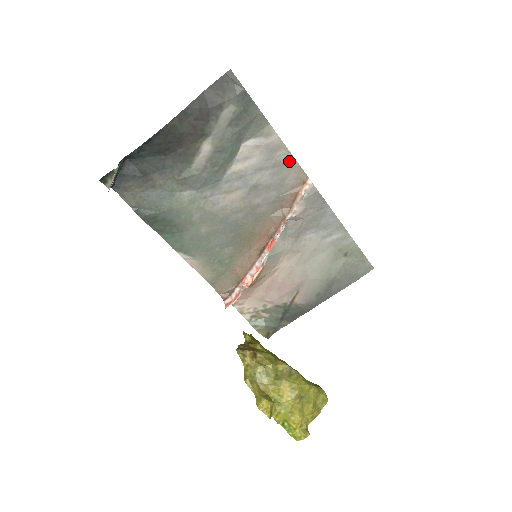
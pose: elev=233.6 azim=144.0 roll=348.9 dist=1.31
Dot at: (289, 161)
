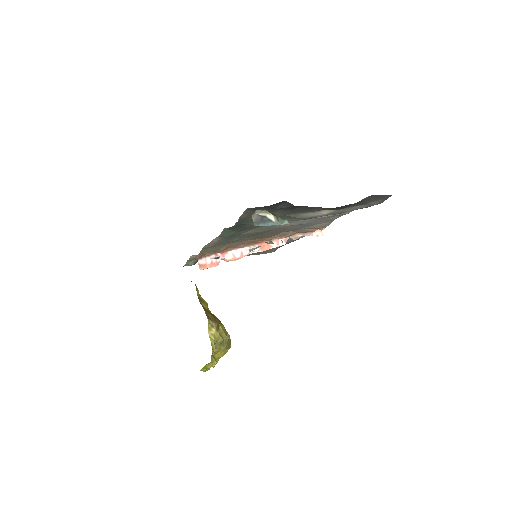
Dot at: (332, 220)
